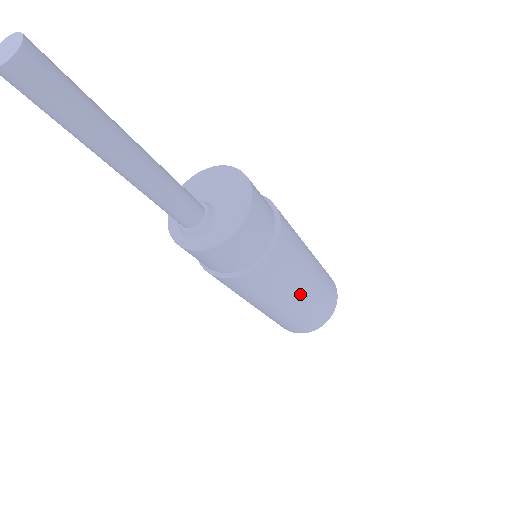
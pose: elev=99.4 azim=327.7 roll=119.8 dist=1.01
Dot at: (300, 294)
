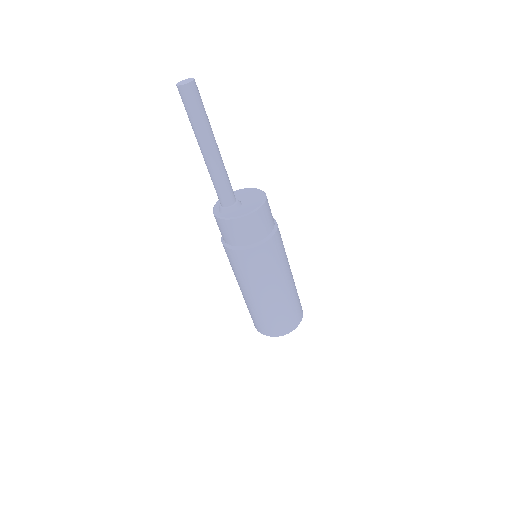
Dot at: (272, 291)
